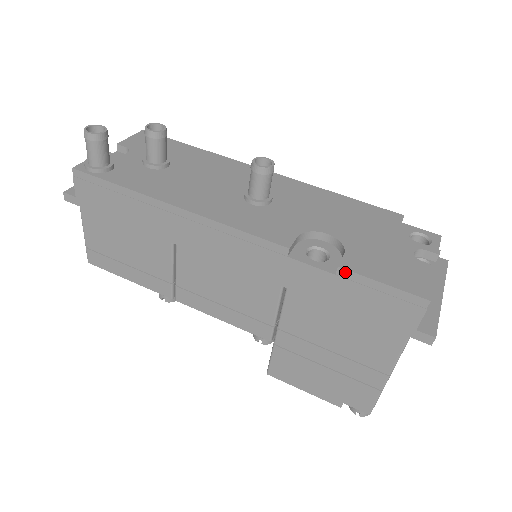
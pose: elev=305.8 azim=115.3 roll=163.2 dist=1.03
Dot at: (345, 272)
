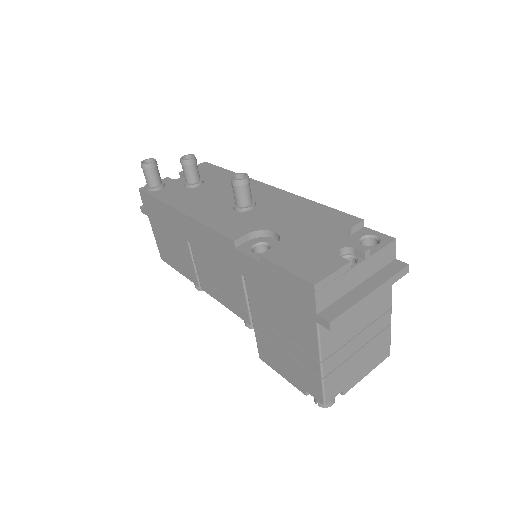
Dot at: (264, 260)
